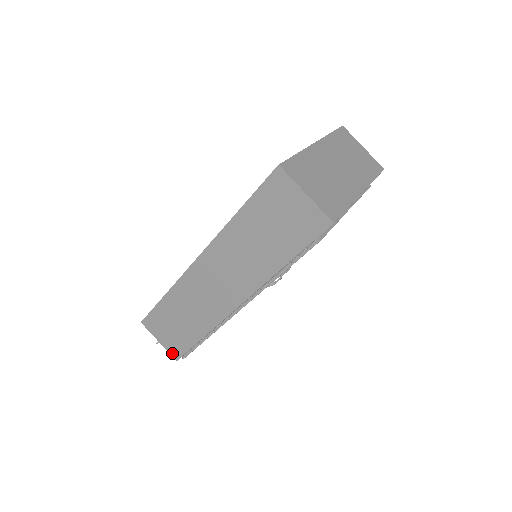
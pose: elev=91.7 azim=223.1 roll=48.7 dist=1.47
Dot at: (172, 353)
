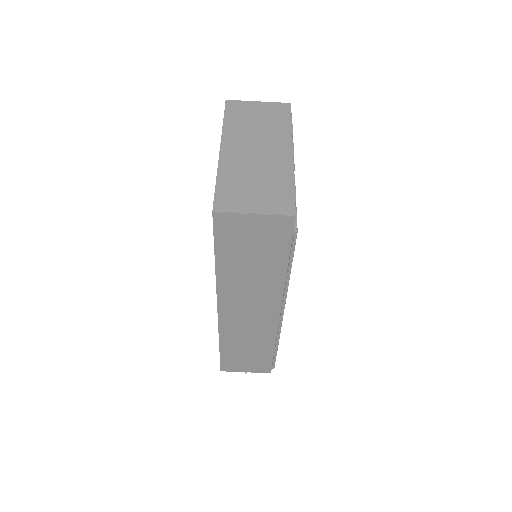
Dot at: (262, 371)
